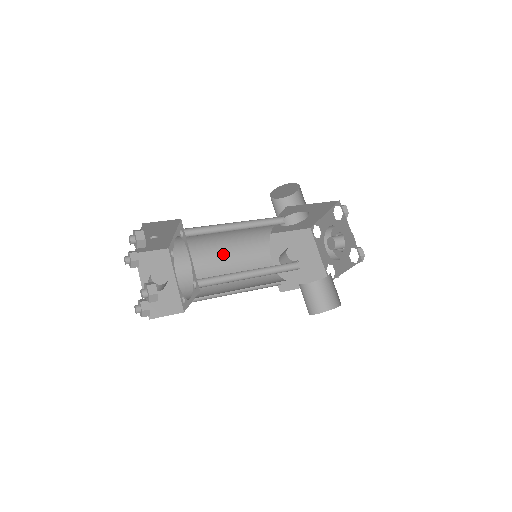
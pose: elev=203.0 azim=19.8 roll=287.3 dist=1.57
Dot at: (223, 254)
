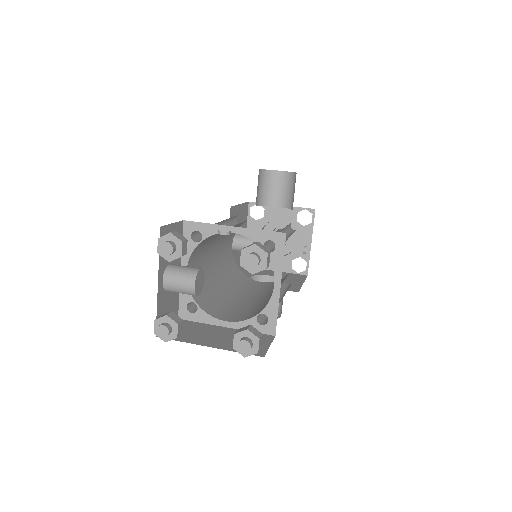
Dot at: (219, 237)
